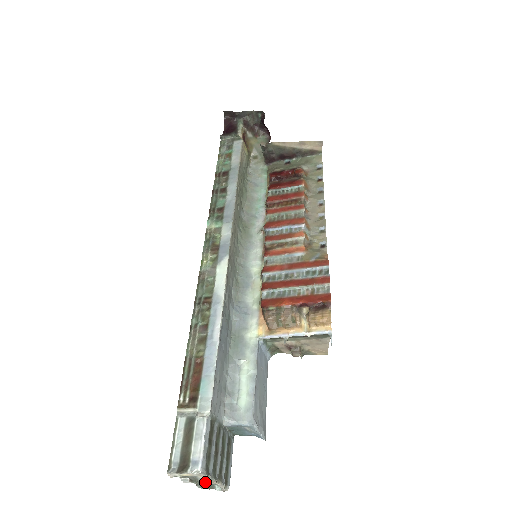
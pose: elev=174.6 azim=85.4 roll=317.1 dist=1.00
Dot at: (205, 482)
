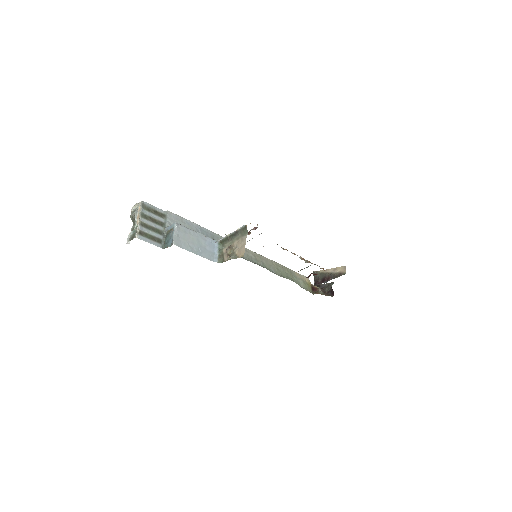
Dot at: (137, 214)
